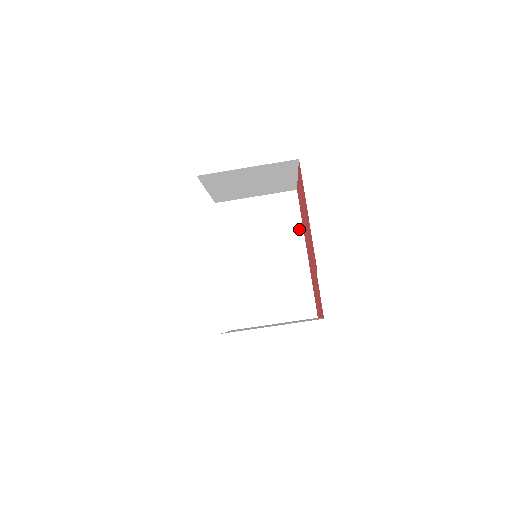
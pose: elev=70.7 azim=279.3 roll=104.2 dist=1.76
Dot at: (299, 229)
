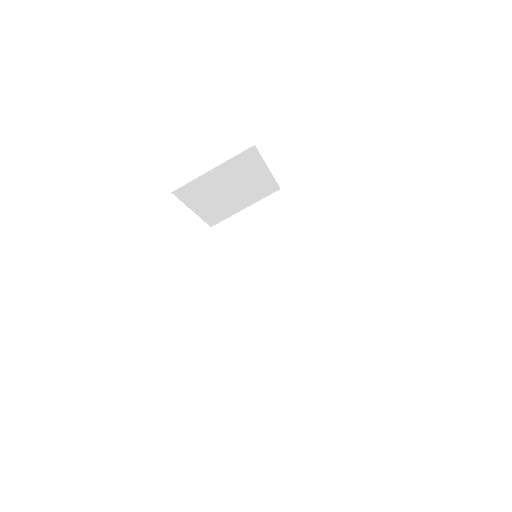
Dot at: (293, 222)
